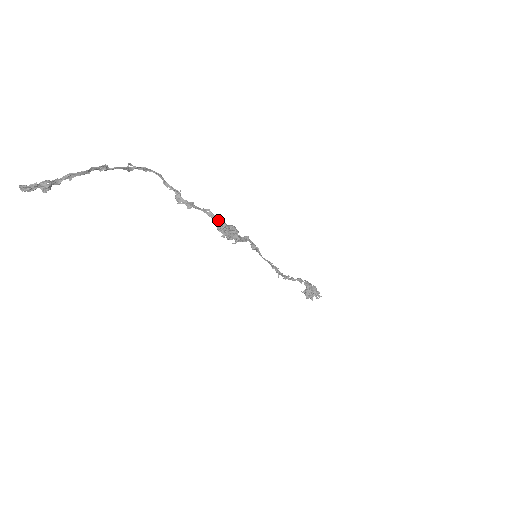
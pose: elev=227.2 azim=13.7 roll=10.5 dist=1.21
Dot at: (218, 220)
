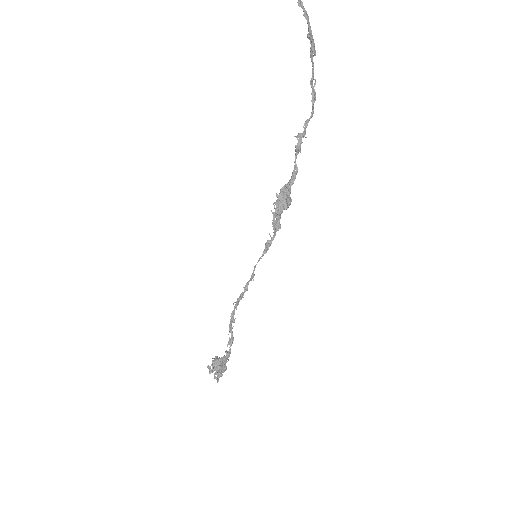
Dot at: (293, 182)
